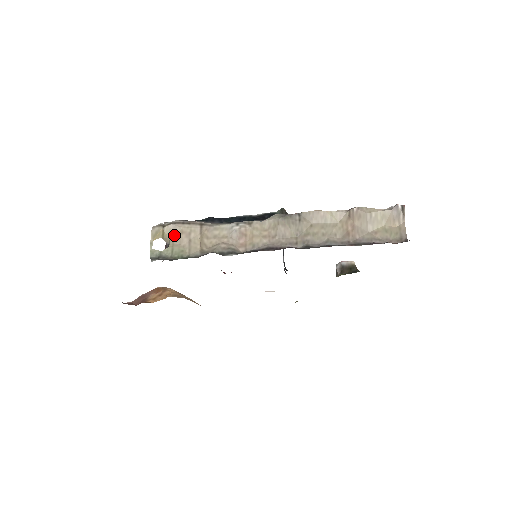
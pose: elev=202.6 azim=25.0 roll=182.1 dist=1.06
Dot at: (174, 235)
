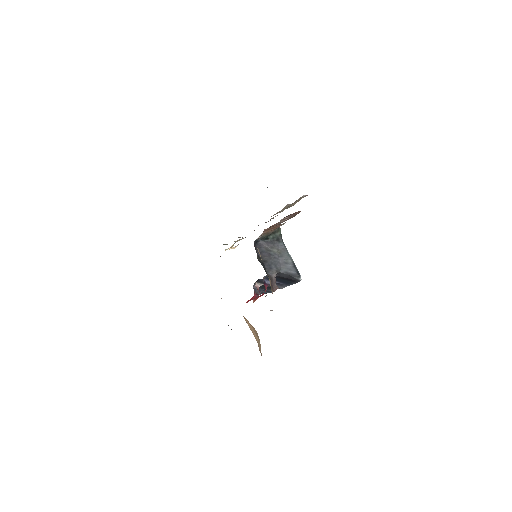
Dot at: occluded
